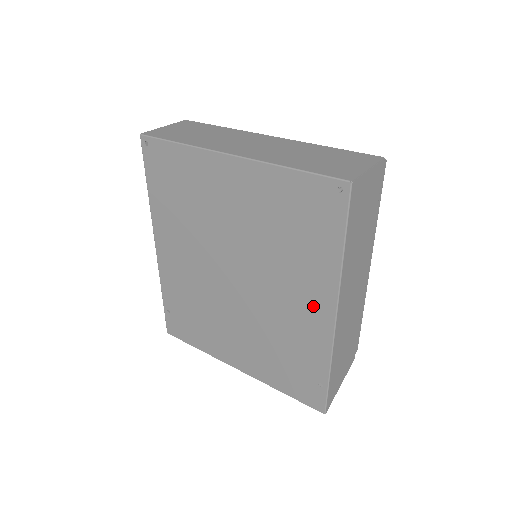
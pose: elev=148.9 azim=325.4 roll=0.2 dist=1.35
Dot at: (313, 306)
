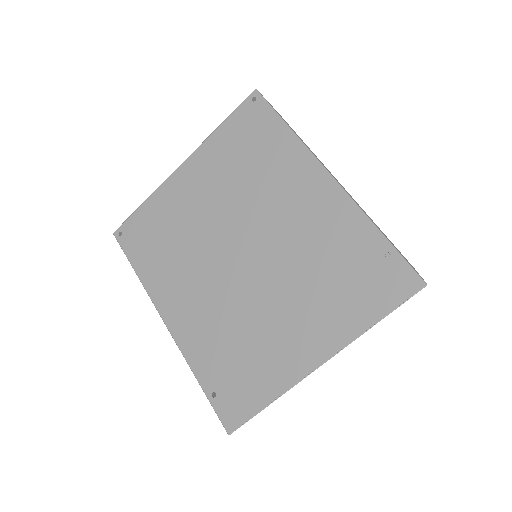
Dot at: (310, 190)
